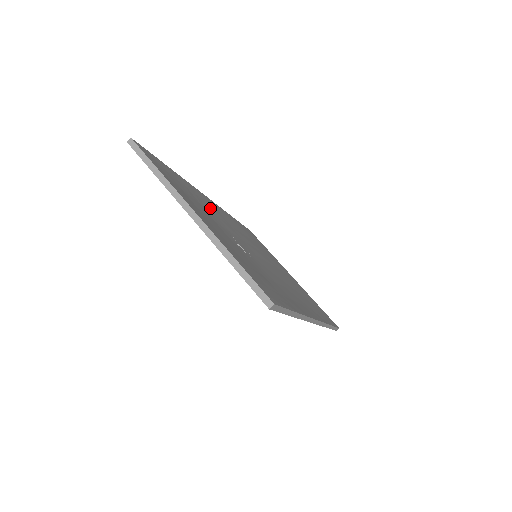
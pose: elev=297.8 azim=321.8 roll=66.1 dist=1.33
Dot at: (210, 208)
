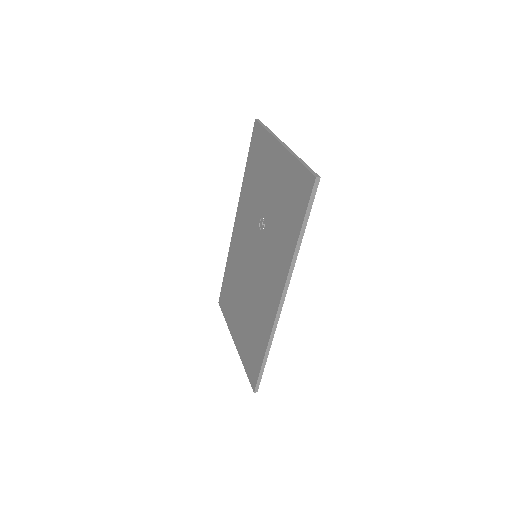
Dot at: occluded
